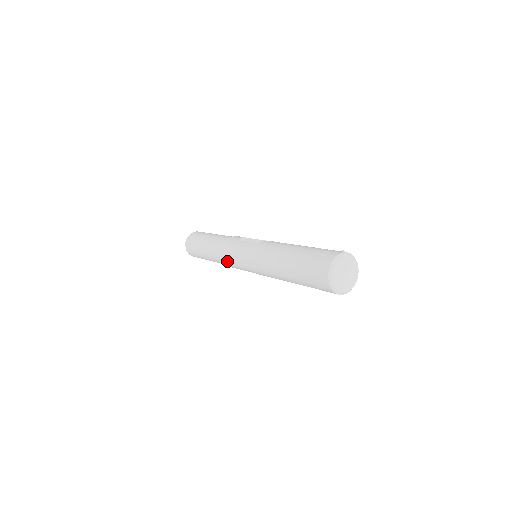
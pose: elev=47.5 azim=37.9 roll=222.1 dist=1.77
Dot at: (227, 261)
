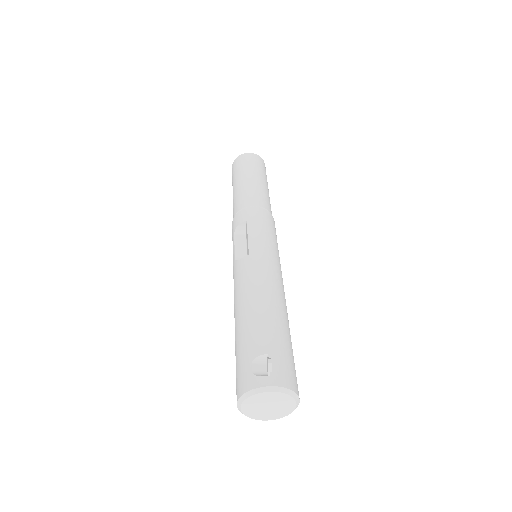
Dot at: occluded
